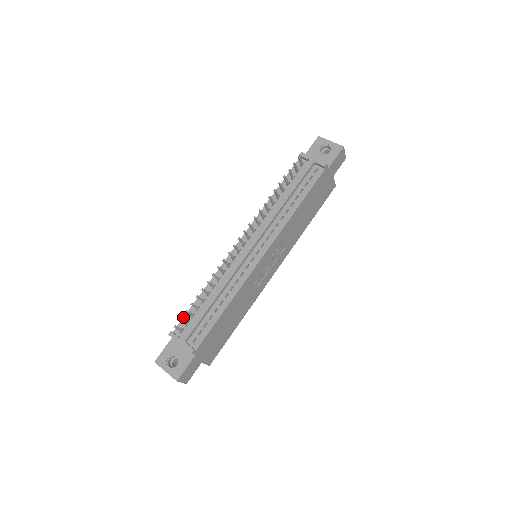
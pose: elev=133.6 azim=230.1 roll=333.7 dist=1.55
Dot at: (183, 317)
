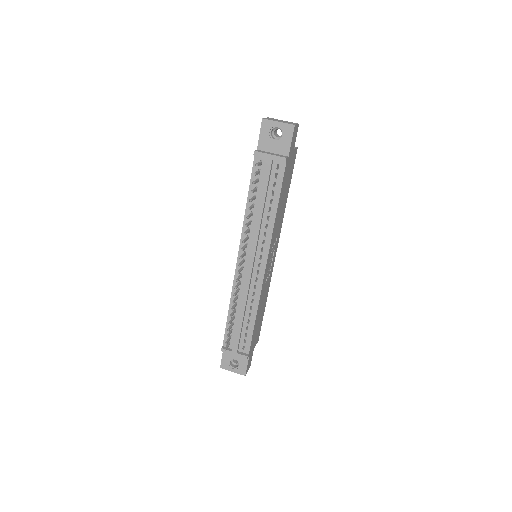
Dot at: (224, 334)
